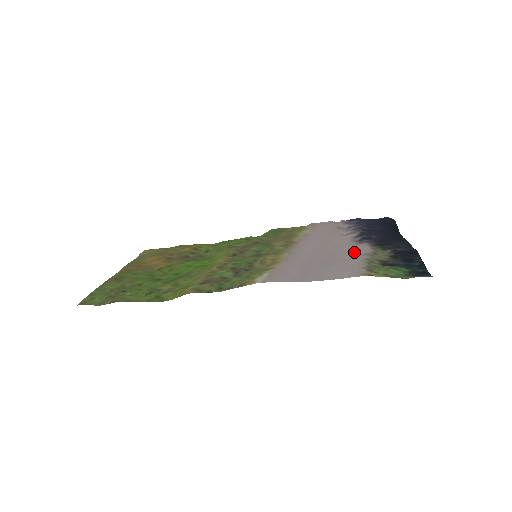
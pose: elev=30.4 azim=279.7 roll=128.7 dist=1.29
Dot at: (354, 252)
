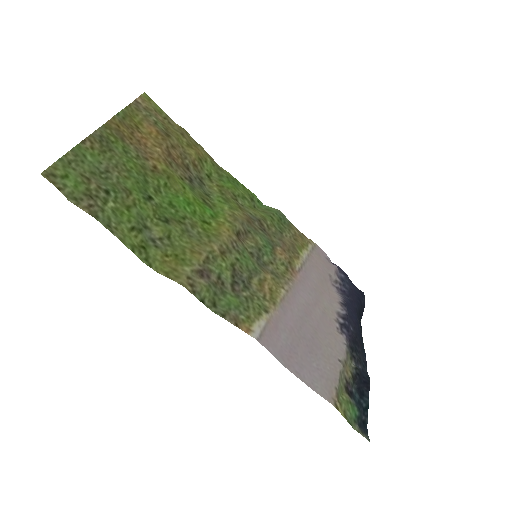
Dot at: (334, 347)
